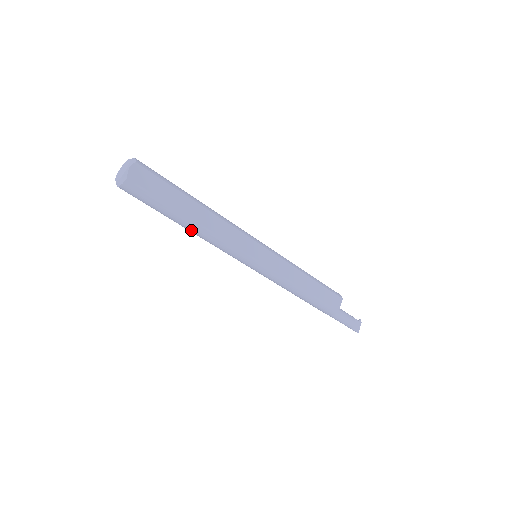
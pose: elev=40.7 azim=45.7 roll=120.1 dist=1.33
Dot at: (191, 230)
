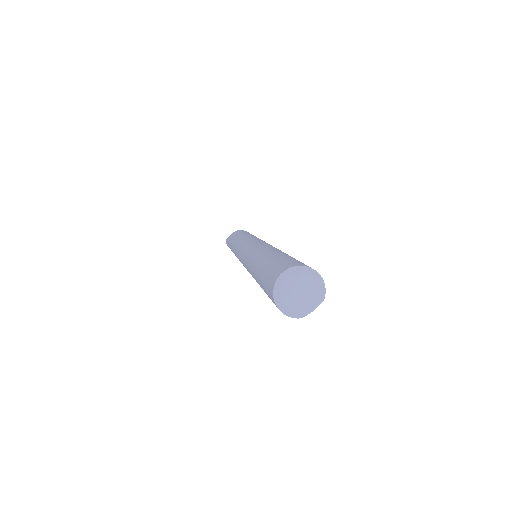
Dot at: occluded
